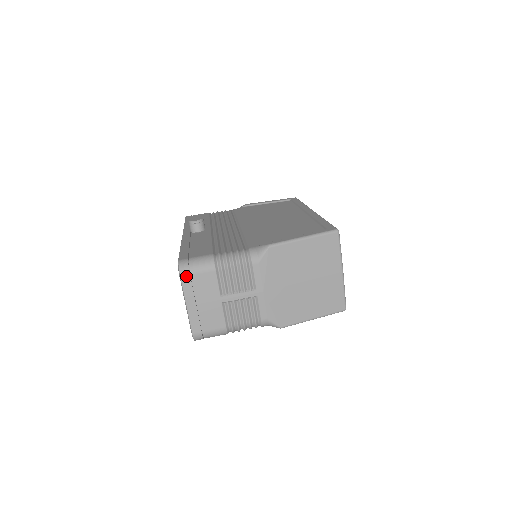
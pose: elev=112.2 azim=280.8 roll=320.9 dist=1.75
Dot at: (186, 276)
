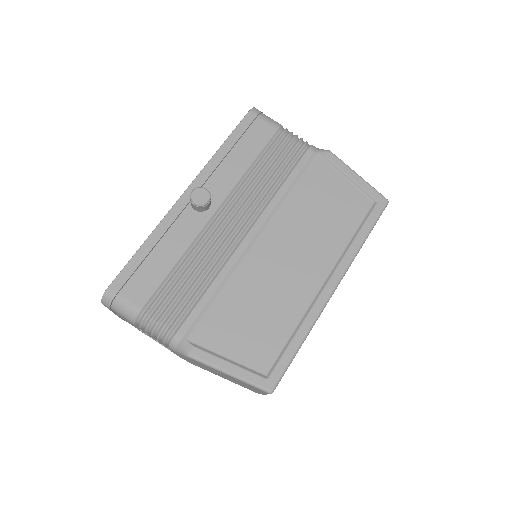
Dot at: (107, 307)
